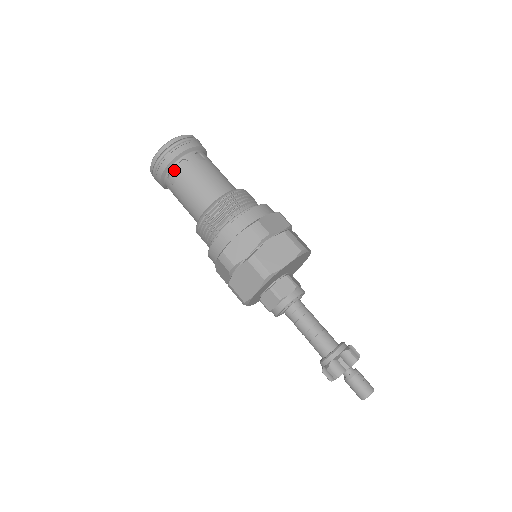
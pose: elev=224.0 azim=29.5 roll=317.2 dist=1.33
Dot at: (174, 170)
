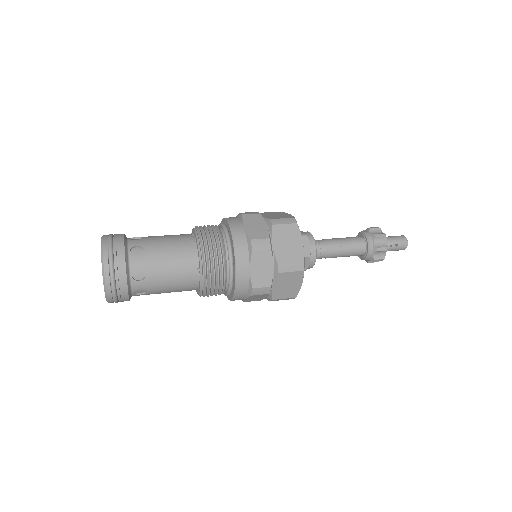
Dot at: occluded
